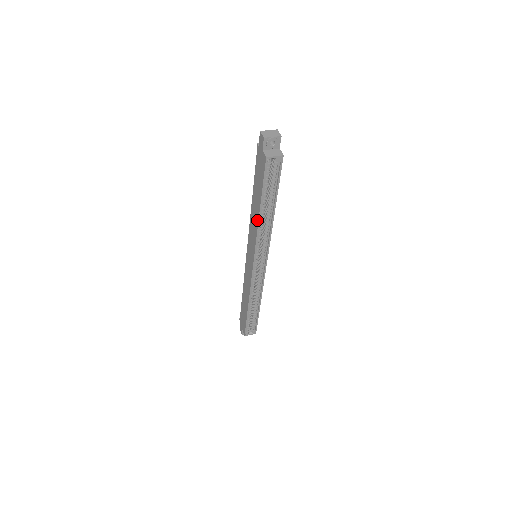
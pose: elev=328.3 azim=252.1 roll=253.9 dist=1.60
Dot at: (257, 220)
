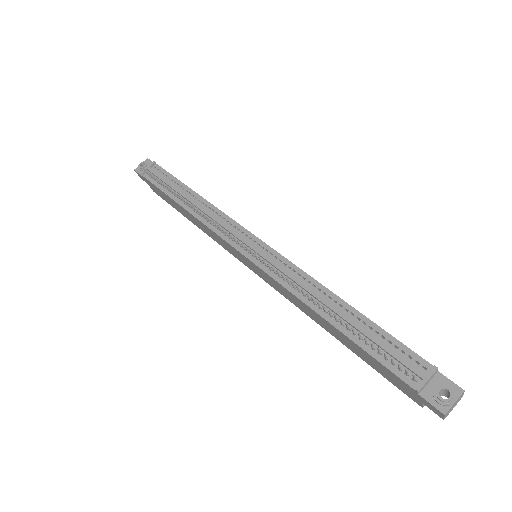
Dot at: (319, 324)
